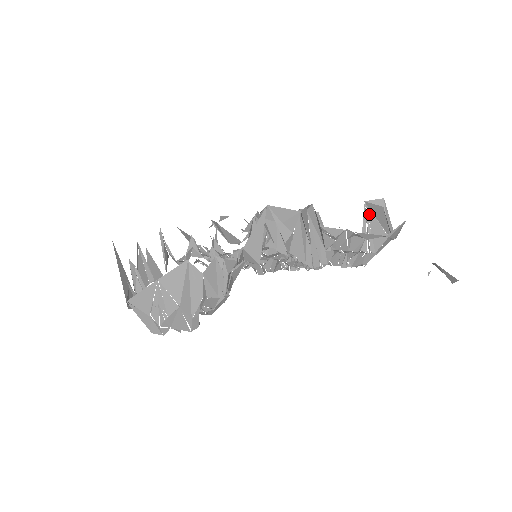
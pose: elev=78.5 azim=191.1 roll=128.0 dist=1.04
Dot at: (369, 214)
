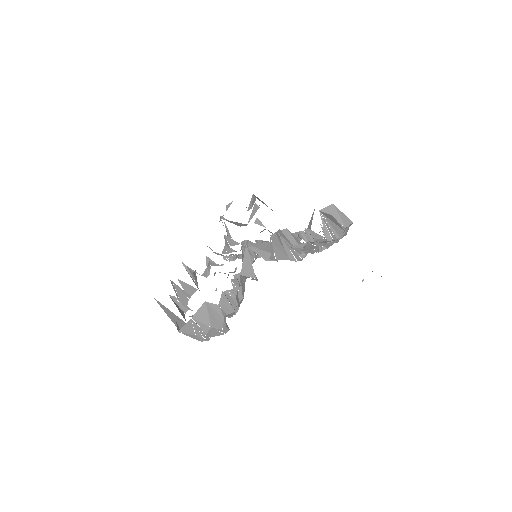
Dot at: (326, 217)
